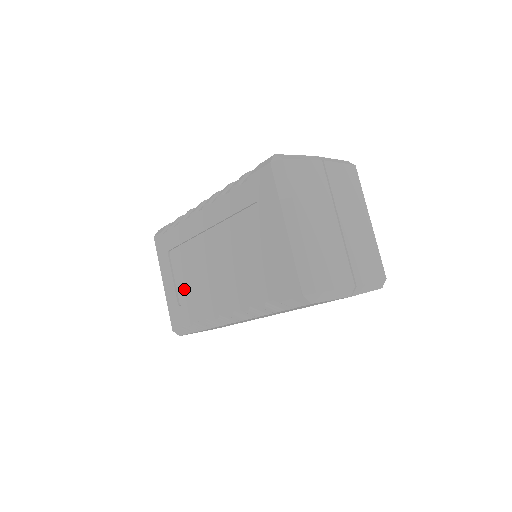
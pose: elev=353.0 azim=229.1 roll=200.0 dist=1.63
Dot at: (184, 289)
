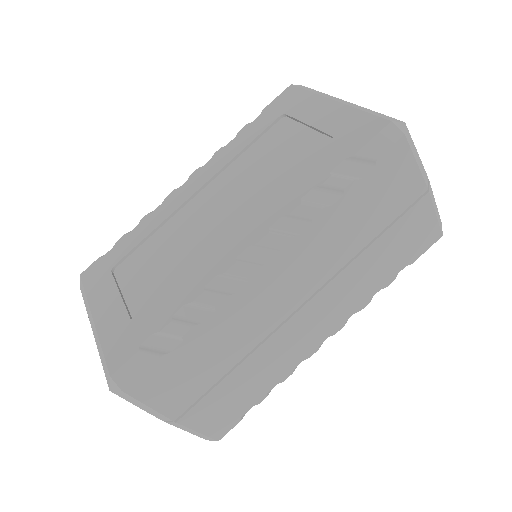
Dot at: (146, 291)
